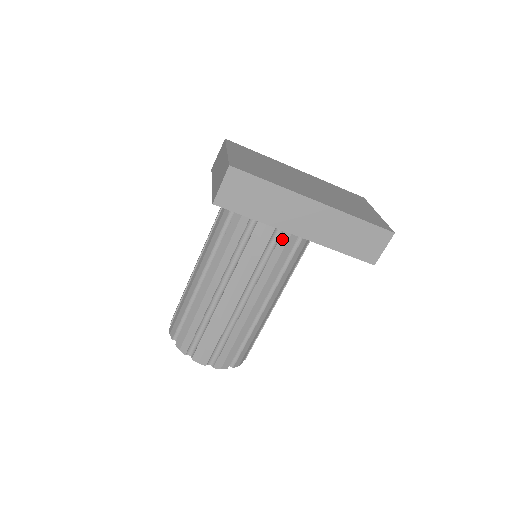
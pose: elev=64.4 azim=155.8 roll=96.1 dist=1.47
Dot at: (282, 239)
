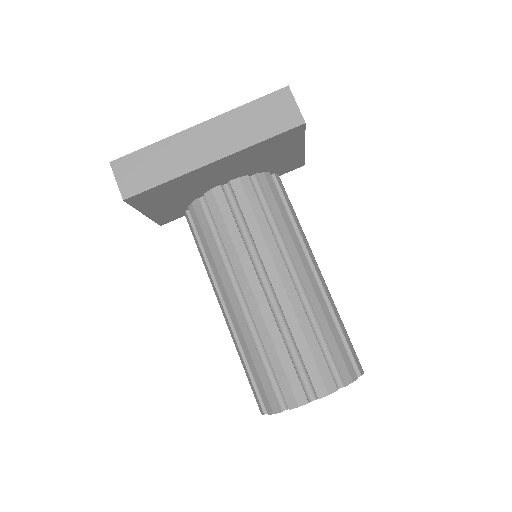
Dot at: (243, 207)
